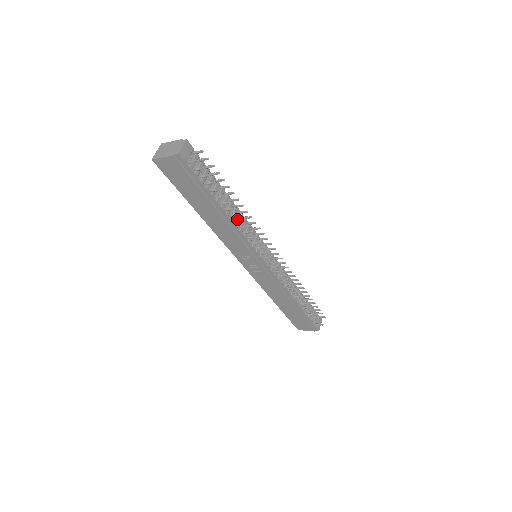
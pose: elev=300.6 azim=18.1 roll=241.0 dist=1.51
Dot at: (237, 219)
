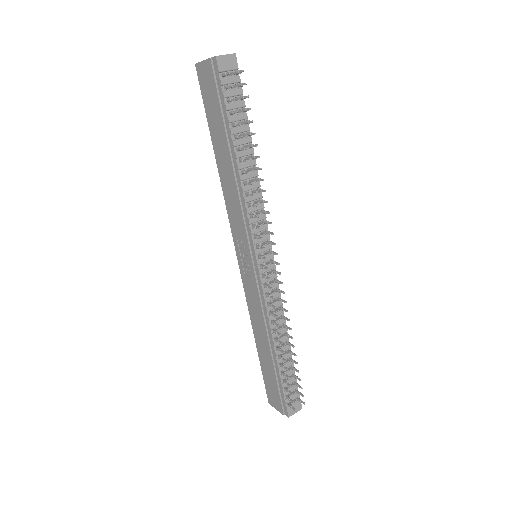
Dot at: occluded
